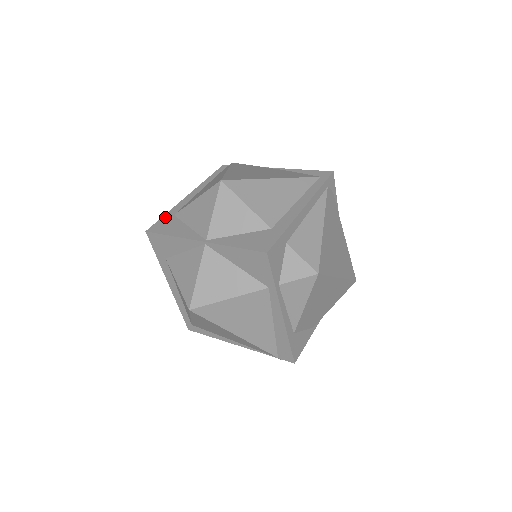
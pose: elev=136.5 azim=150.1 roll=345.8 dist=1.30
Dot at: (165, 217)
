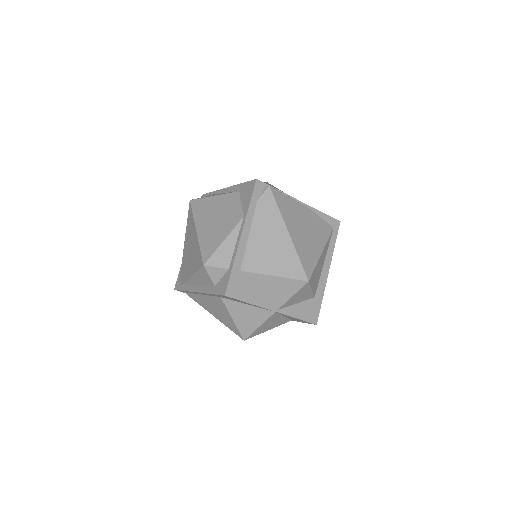
Dot at: (234, 274)
